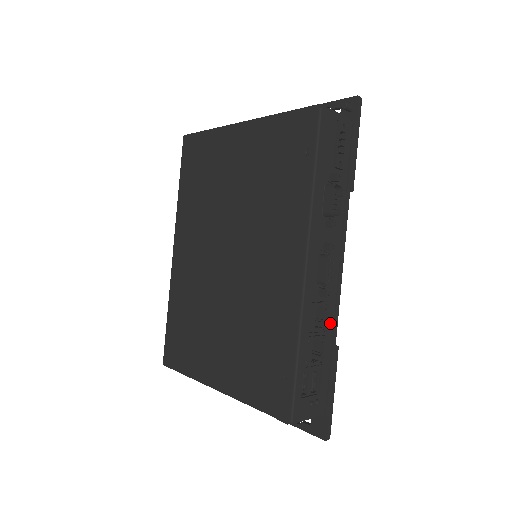
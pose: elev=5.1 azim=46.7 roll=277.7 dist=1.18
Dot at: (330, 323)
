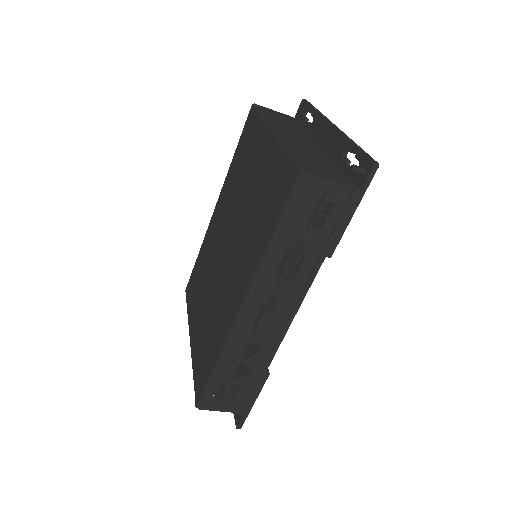
Dot at: (263, 356)
